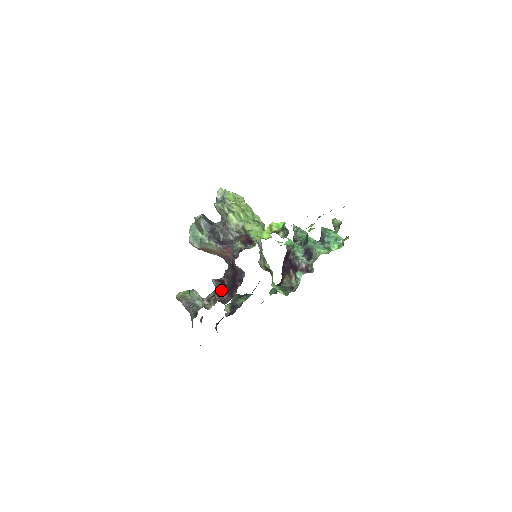
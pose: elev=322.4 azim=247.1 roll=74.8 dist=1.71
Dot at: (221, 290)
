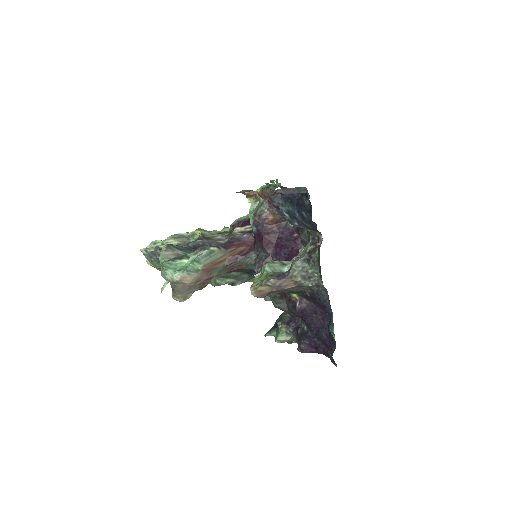
Dot at: occluded
